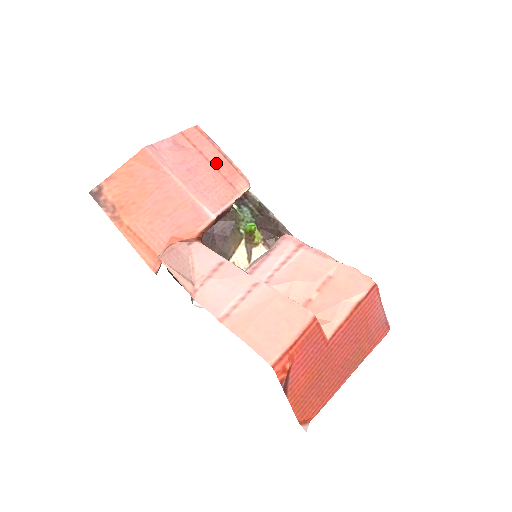
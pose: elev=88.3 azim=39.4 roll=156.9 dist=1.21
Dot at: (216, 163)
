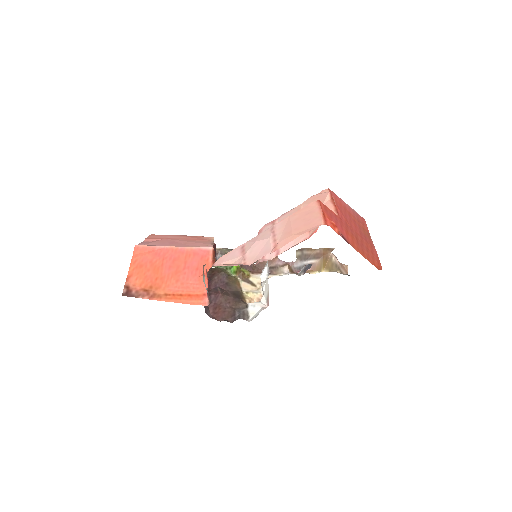
Dot at: (182, 238)
